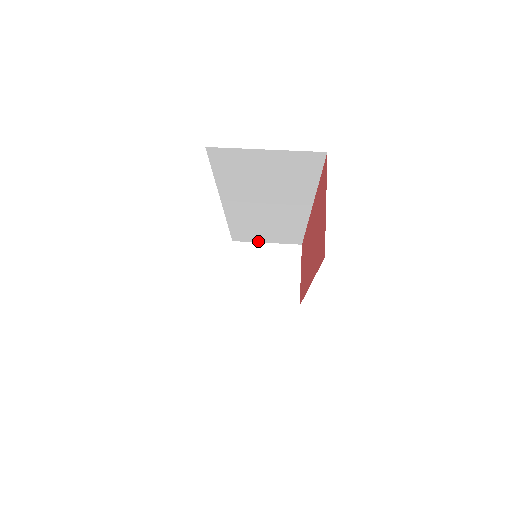
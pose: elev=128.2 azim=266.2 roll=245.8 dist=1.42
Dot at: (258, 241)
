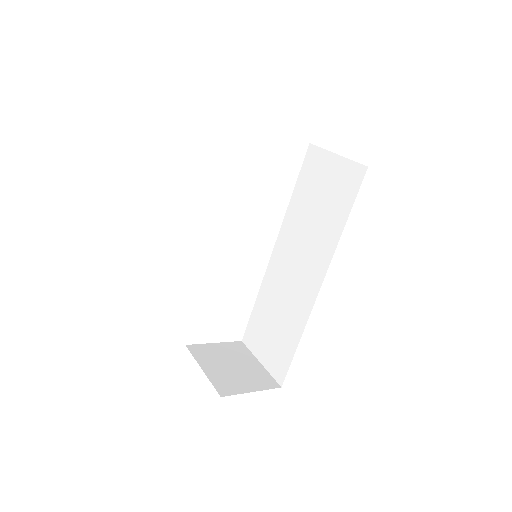
Dot at: (257, 354)
